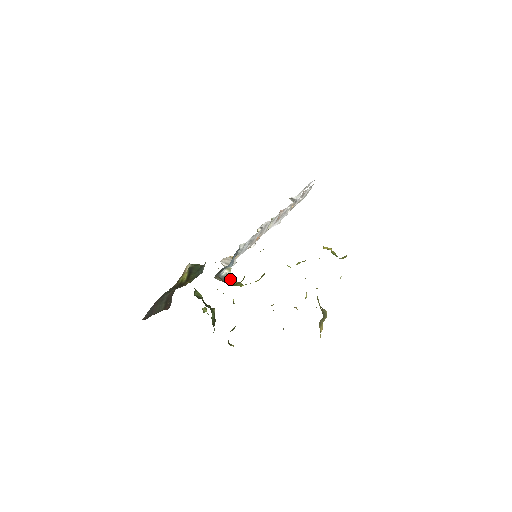
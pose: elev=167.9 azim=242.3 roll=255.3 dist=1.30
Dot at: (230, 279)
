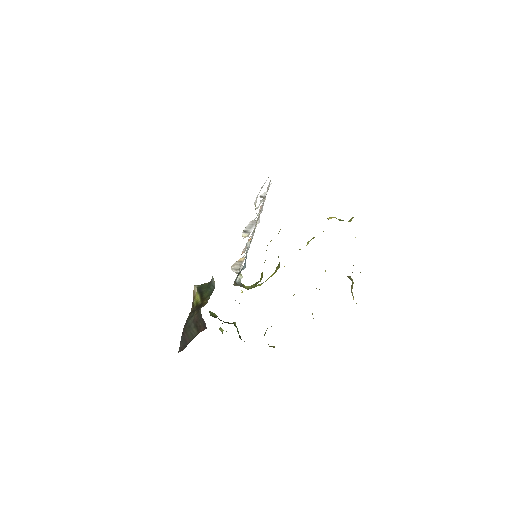
Dot at: (243, 285)
